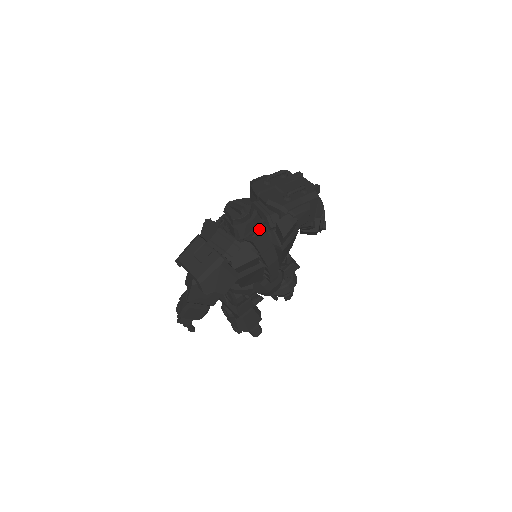
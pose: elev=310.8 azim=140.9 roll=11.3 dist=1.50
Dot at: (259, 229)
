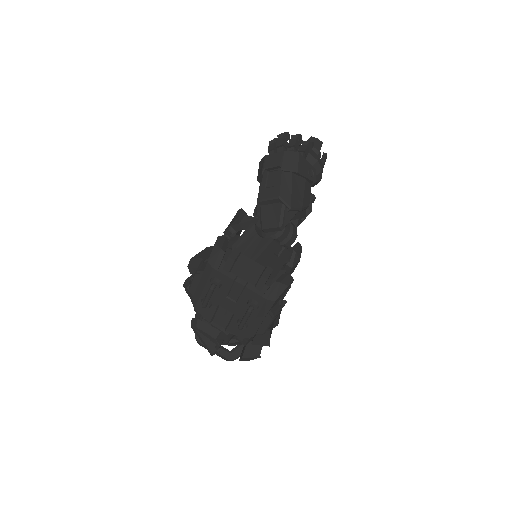
Dot at: occluded
